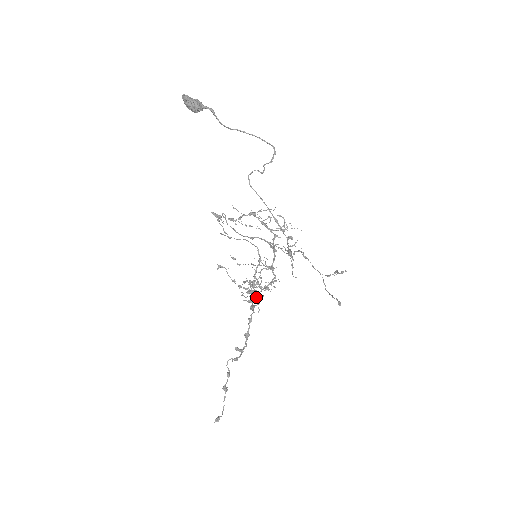
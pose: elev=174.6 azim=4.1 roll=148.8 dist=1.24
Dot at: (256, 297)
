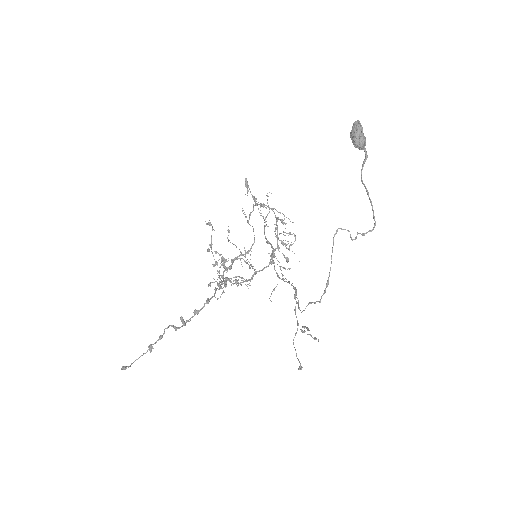
Dot at: (226, 285)
